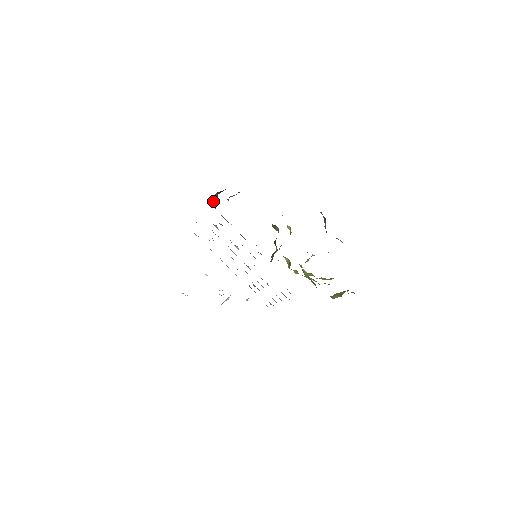
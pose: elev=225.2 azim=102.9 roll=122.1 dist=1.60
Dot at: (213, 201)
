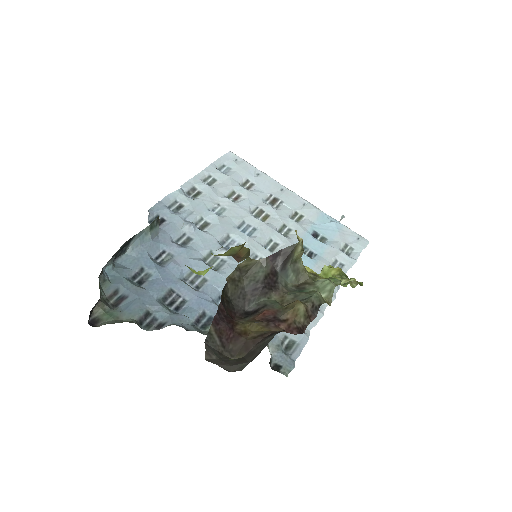
Dot at: (132, 242)
